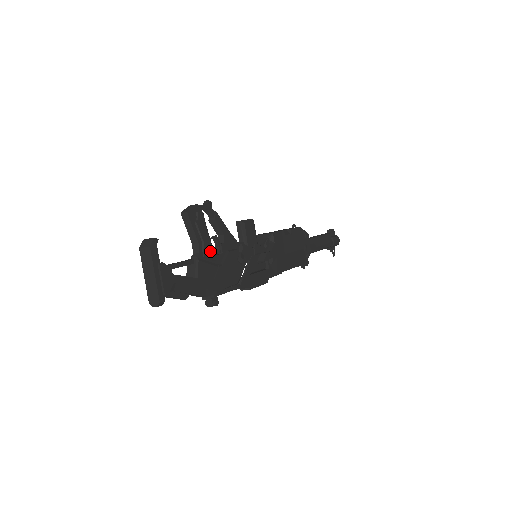
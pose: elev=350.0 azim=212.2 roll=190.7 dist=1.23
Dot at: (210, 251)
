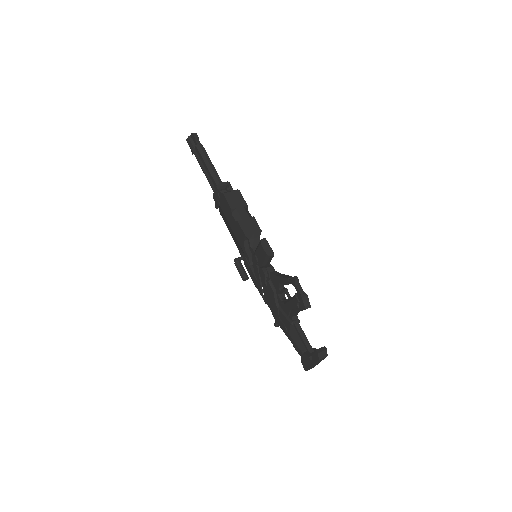
Dot at: occluded
